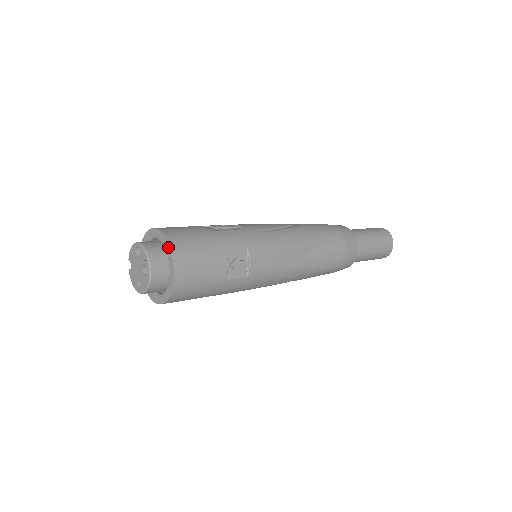
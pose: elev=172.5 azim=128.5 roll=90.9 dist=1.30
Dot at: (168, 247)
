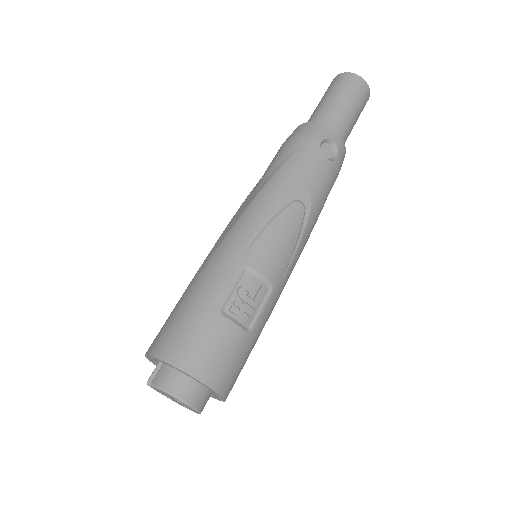
Dot at: (222, 399)
